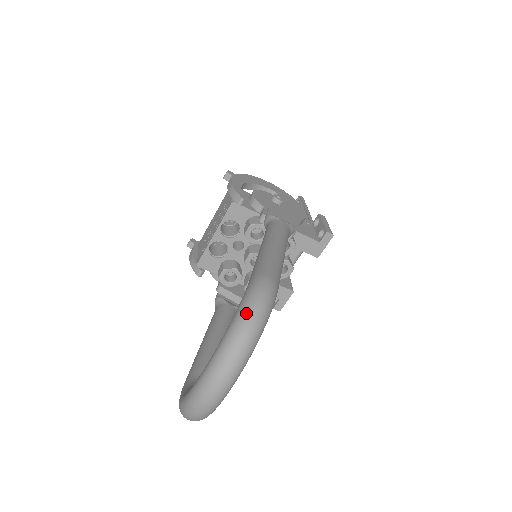
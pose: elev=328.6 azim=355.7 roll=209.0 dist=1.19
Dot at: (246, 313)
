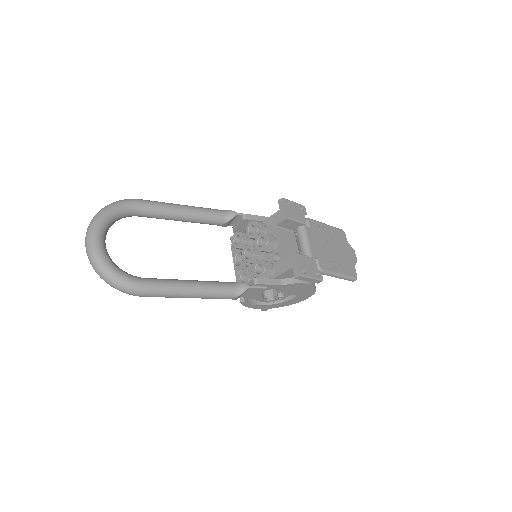
Dot at: occluded
